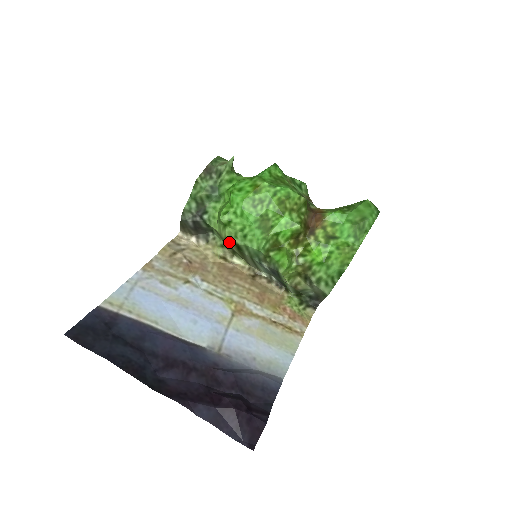
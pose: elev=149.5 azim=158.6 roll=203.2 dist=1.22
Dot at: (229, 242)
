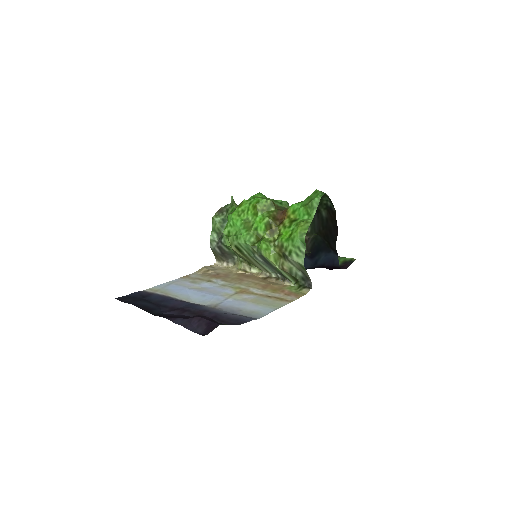
Dot at: (232, 247)
